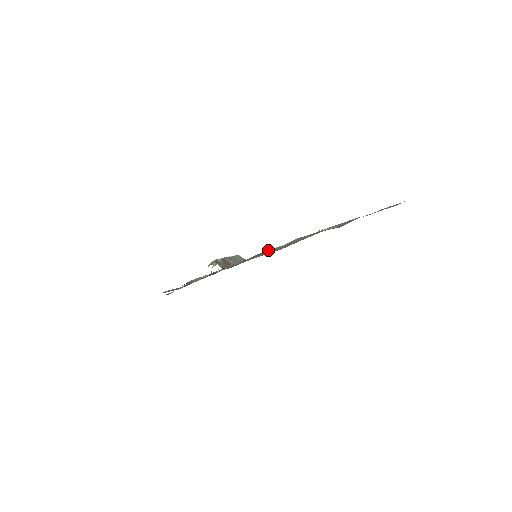
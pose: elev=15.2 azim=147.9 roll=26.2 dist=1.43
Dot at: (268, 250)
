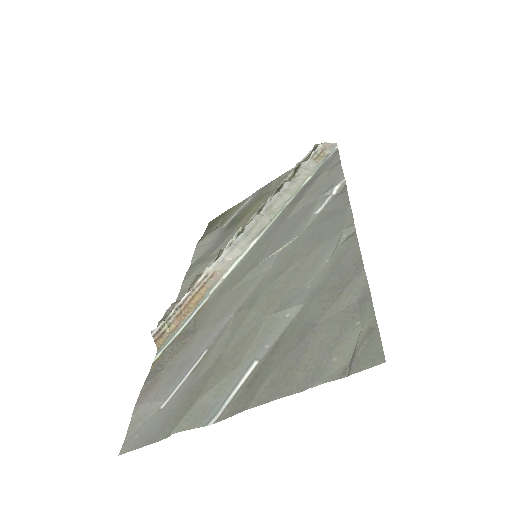
Dot at: (254, 270)
